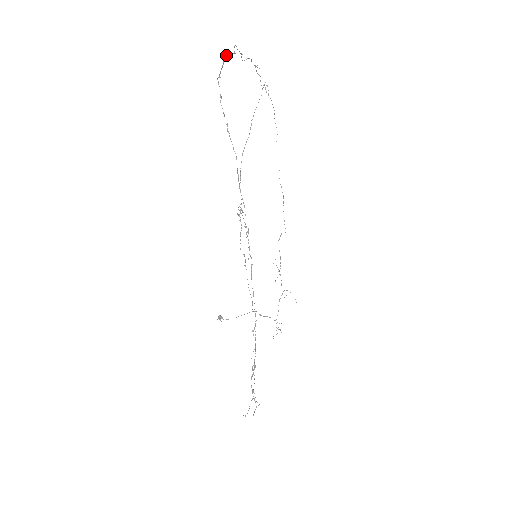
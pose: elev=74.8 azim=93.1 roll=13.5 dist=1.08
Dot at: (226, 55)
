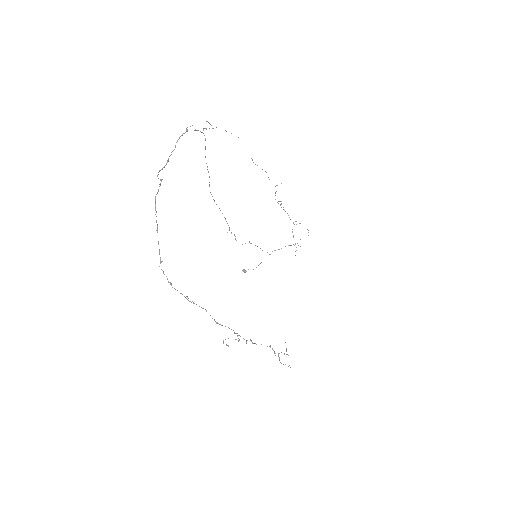
Dot at: (155, 201)
